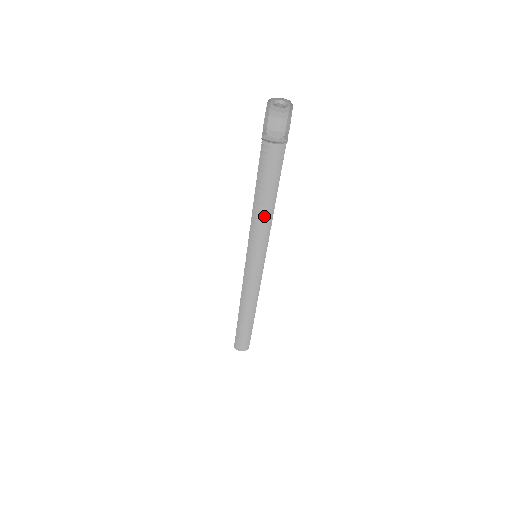
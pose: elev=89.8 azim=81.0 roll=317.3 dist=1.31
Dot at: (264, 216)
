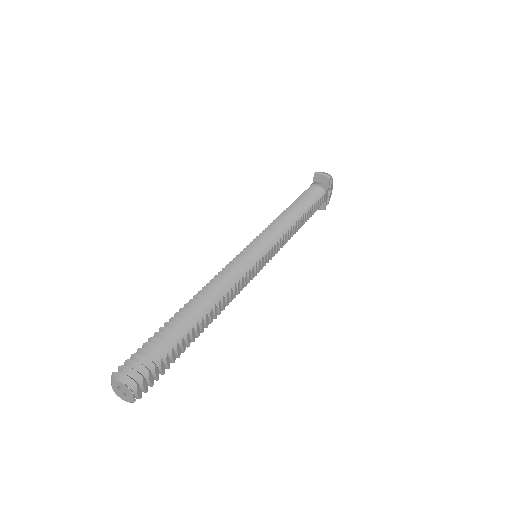
Dot at: (290, 216)
